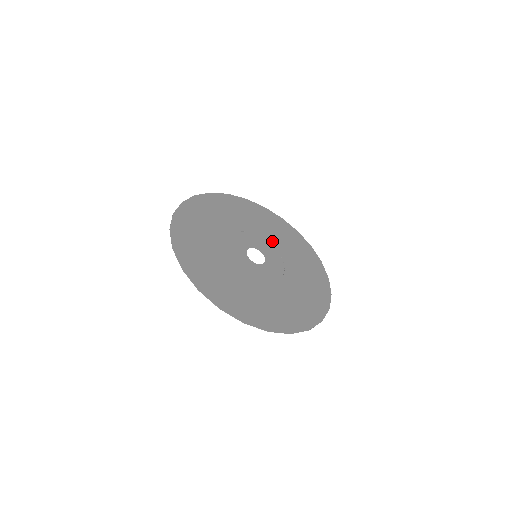
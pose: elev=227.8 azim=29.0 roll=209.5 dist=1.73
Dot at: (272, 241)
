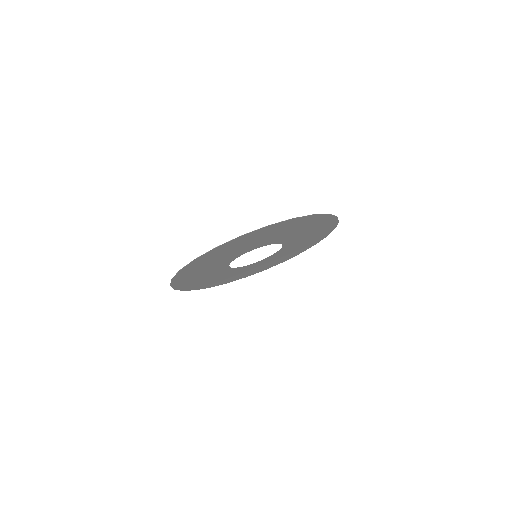
Dot at: (290, 245)
